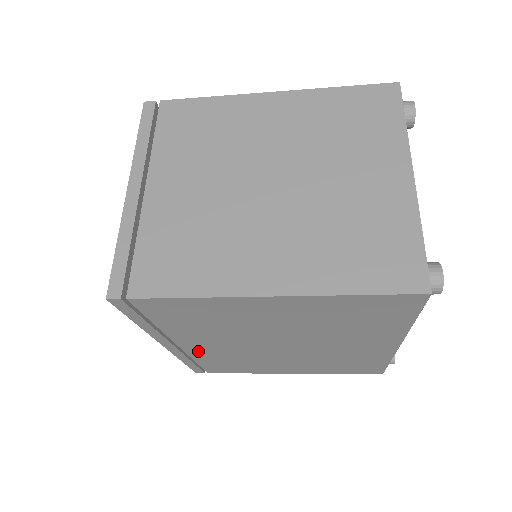
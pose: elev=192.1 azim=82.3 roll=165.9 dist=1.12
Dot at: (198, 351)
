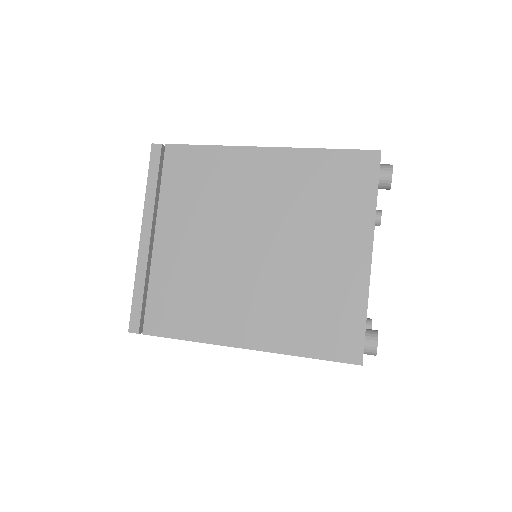
Dot at: occluded
